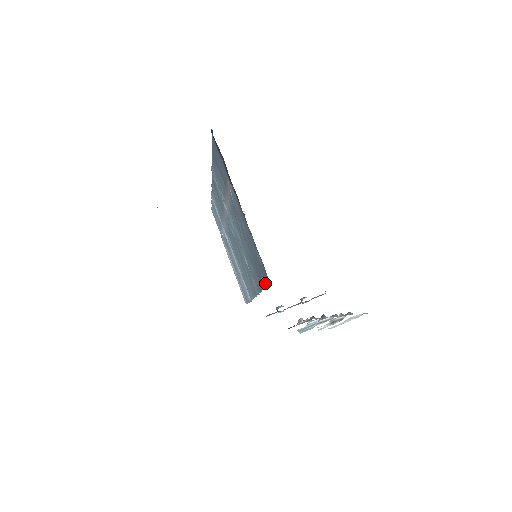
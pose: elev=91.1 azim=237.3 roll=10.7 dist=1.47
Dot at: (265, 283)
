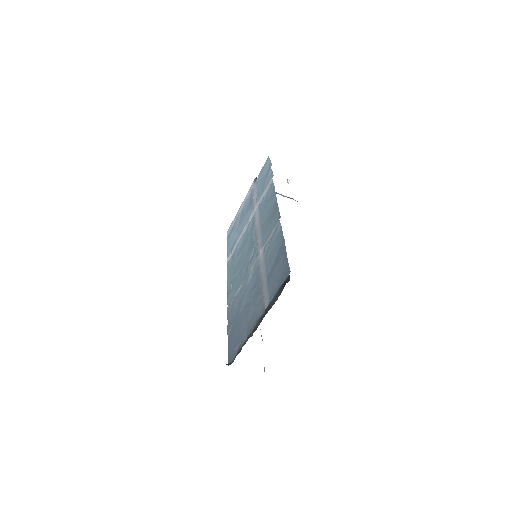
Dot at: (229, 347)
